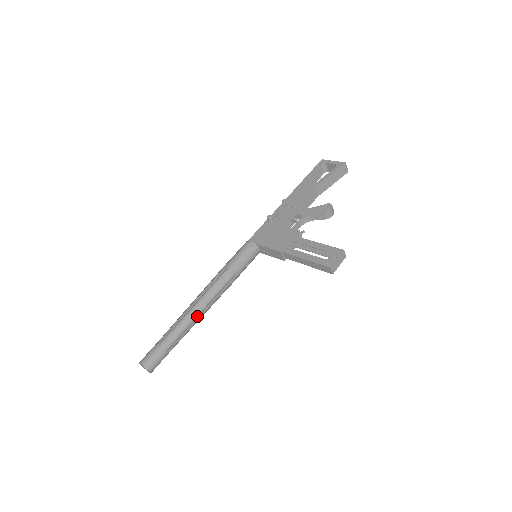
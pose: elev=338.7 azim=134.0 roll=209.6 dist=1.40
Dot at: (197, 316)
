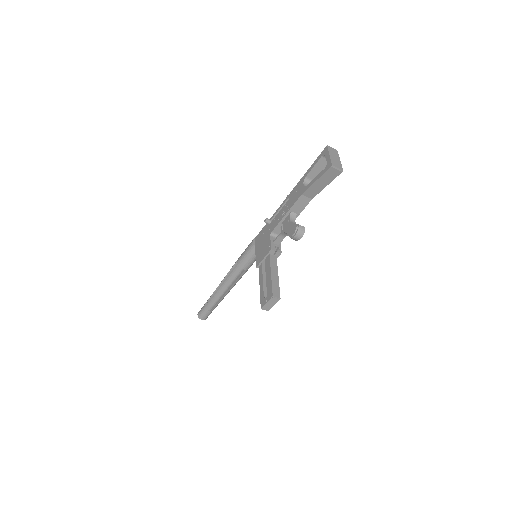
Dot at: (224, 292)
